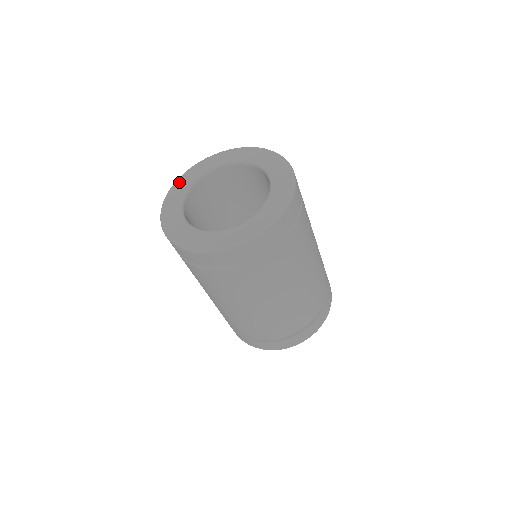
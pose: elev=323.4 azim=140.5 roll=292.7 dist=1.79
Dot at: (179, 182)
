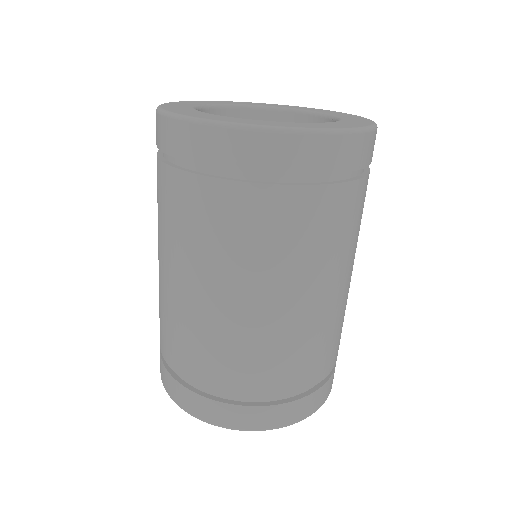
Dot at: (168, 105)
